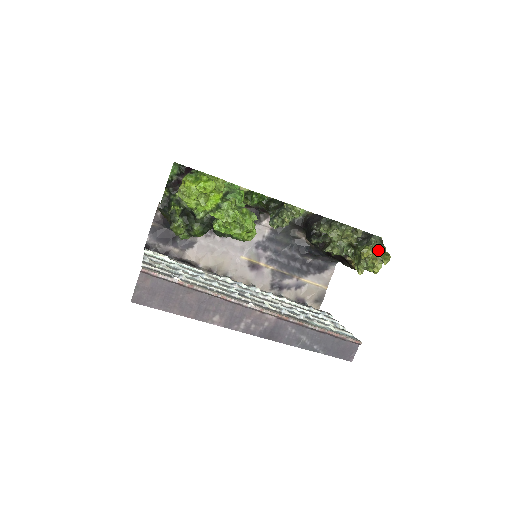
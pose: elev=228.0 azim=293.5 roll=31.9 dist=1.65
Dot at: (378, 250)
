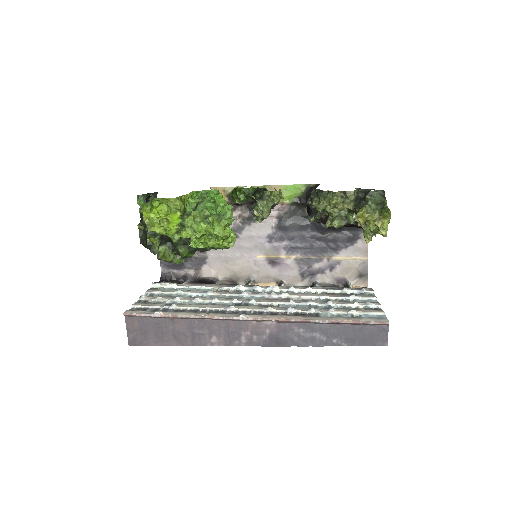
Dot at: (378, 208)
